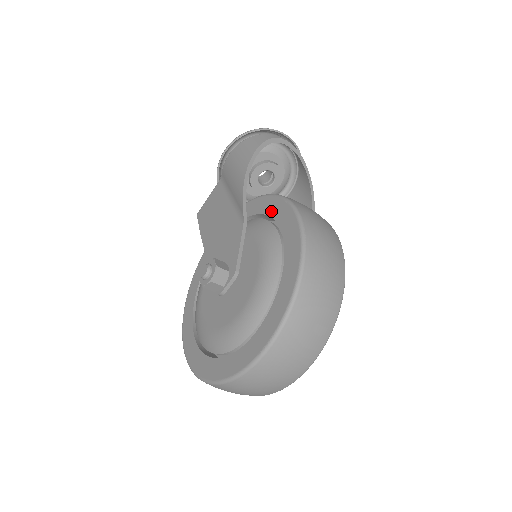
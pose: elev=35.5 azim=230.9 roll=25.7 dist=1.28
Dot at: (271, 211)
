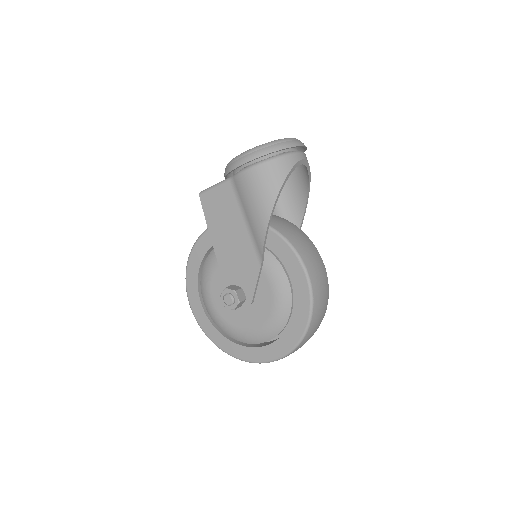
Dot at: (285, 260)
